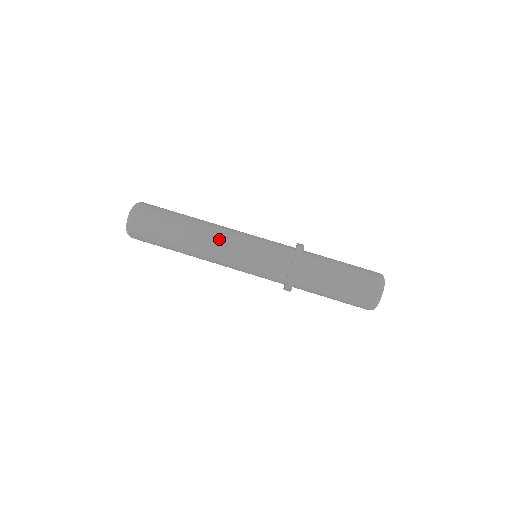
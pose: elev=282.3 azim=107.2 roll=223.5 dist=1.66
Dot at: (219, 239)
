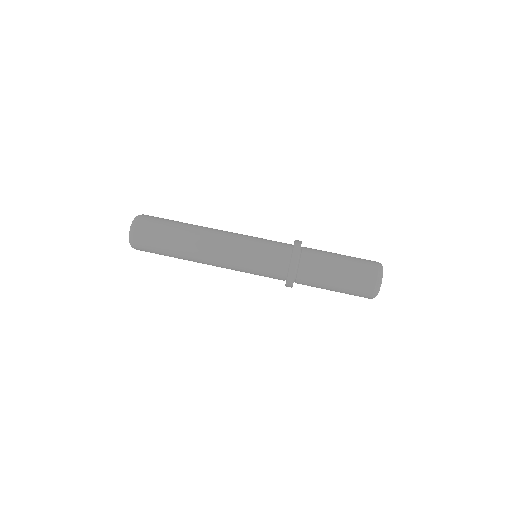
Dot at: (221, 235)
